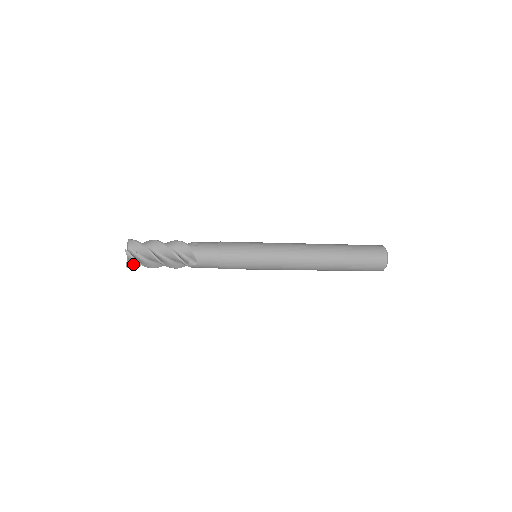
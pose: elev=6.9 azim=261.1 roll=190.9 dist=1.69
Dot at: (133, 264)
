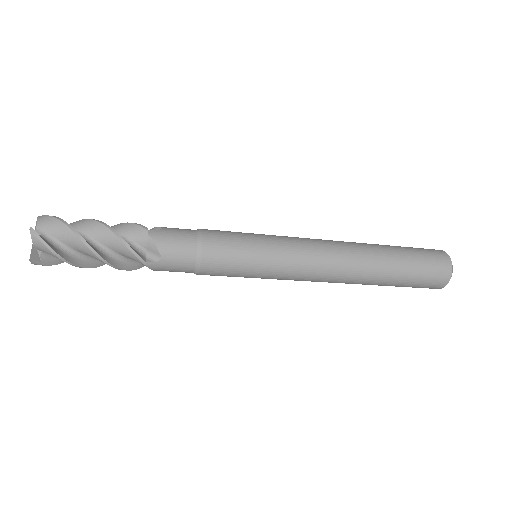
Dot at: (43, 259)
